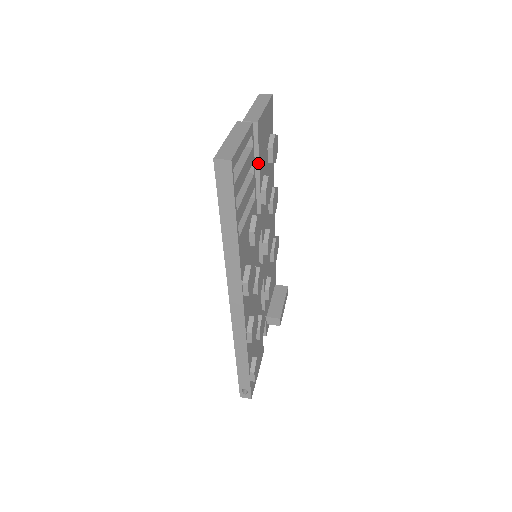
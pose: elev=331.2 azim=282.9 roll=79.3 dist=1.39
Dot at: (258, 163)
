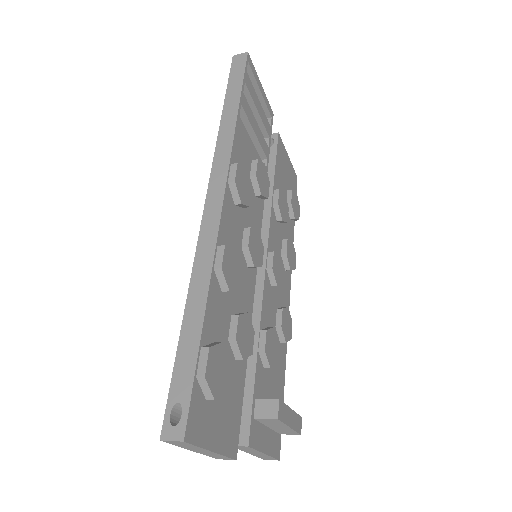
Dot at: (274, 164)
